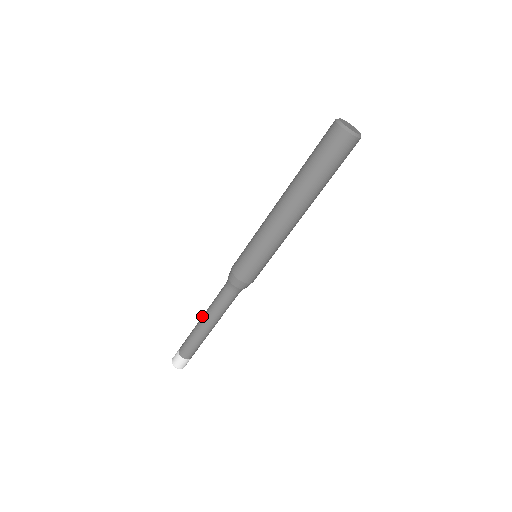
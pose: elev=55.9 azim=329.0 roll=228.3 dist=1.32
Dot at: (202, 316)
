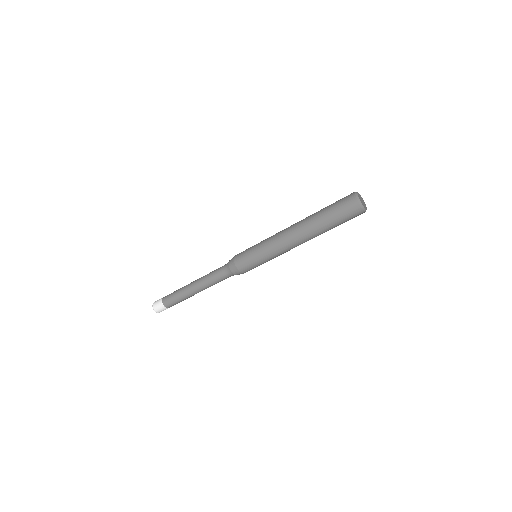
Dot at: (193, 282)
